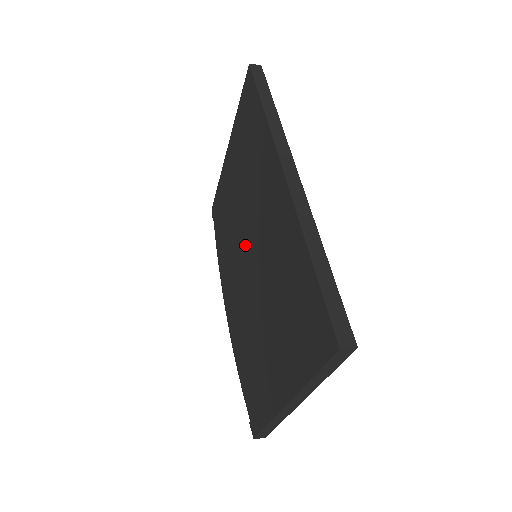
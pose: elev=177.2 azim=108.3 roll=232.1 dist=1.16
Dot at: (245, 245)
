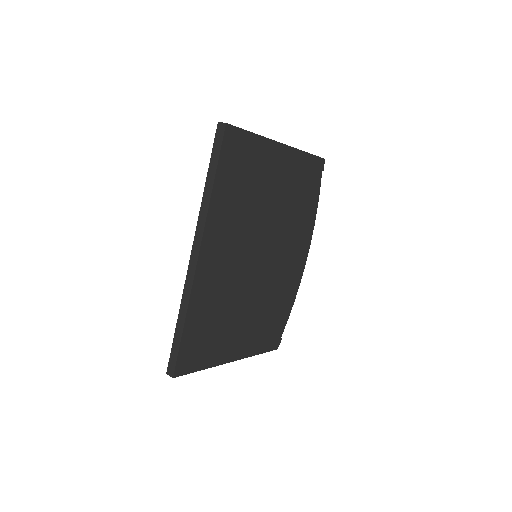
Dot at: occluded
